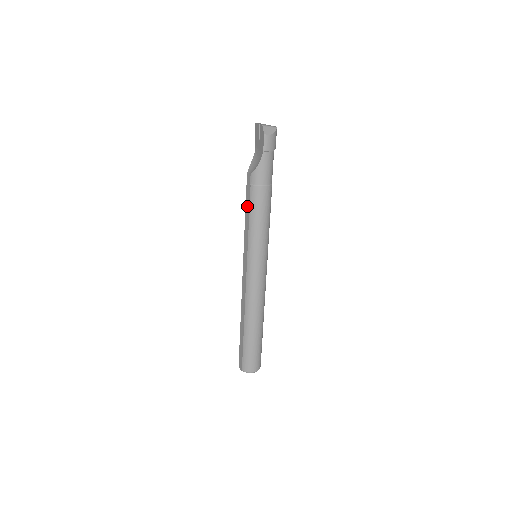
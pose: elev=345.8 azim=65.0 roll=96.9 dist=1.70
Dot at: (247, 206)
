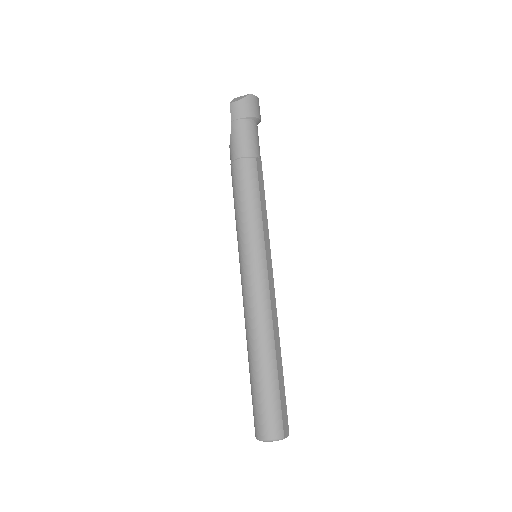
Dot at: occluded
